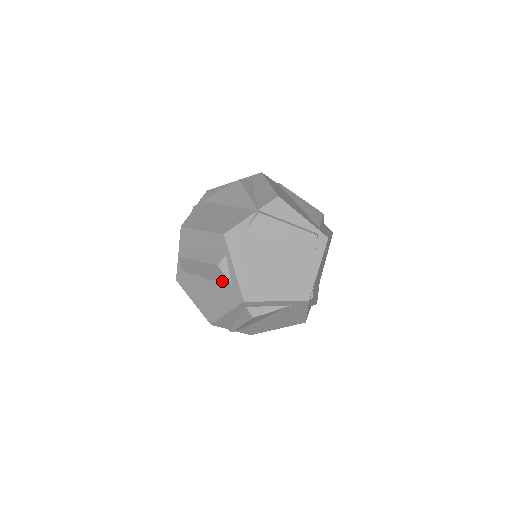
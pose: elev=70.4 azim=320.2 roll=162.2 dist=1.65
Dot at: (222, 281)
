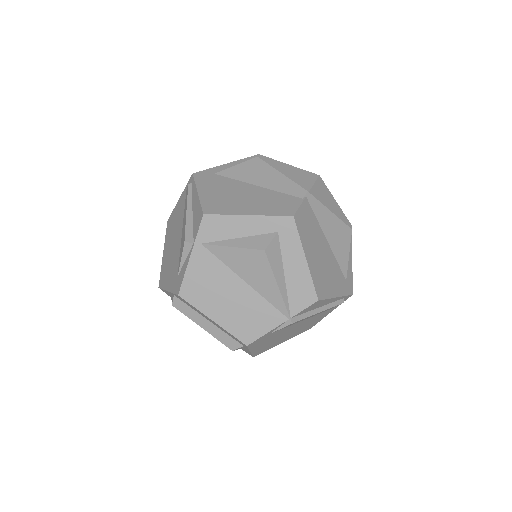
Dot at: occluded
